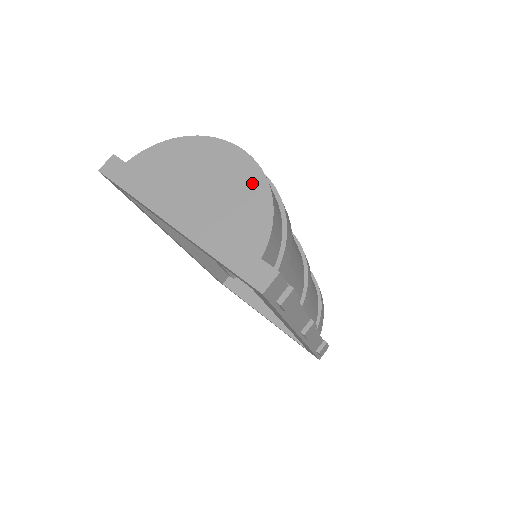
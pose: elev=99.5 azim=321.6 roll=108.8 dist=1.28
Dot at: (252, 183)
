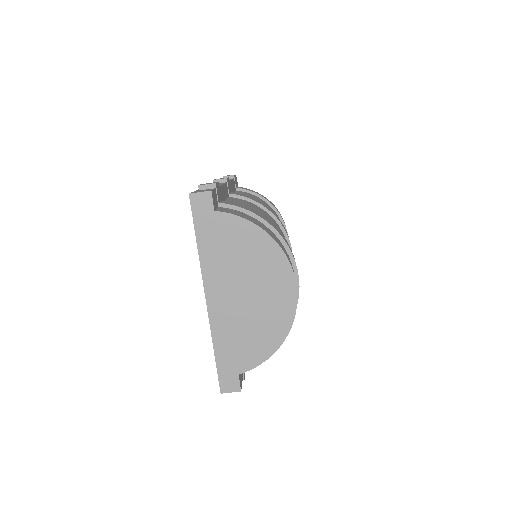
Dot at: (279, 324)
